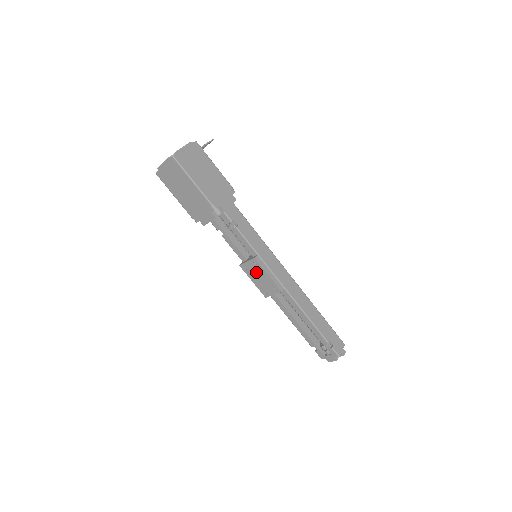
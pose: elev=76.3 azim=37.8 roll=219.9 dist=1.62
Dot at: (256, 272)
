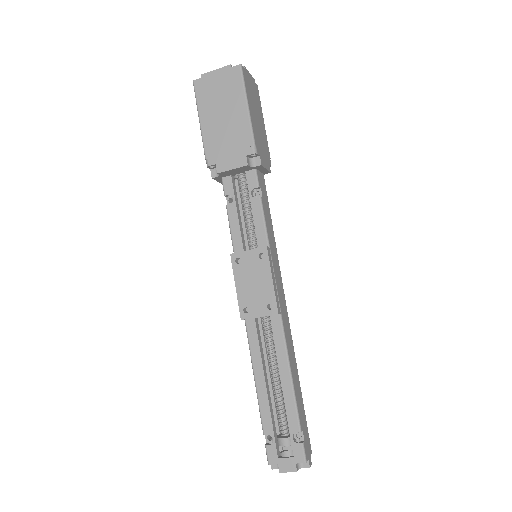
Dot at: (253, 271)
